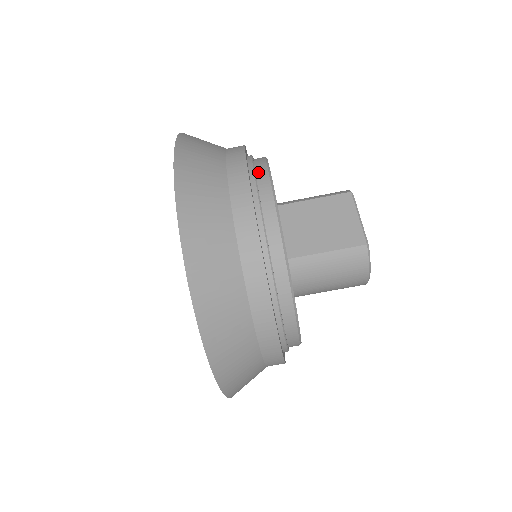
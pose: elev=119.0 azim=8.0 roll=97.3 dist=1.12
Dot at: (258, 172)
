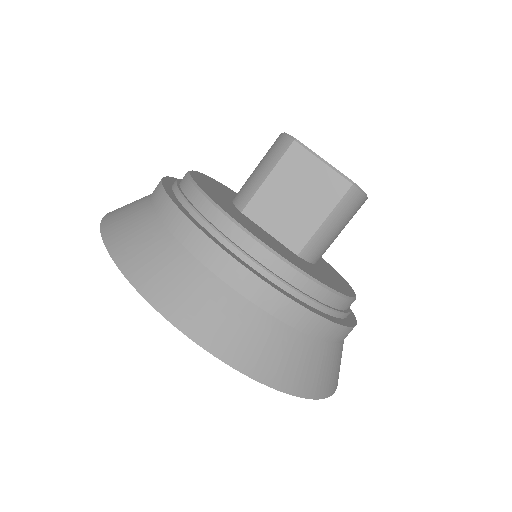
Dot at: (215, 223)
